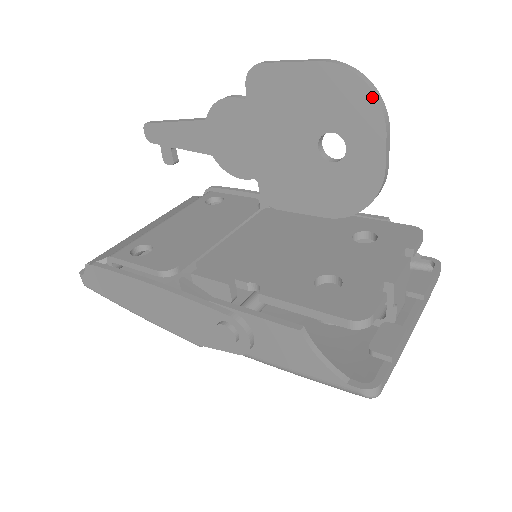
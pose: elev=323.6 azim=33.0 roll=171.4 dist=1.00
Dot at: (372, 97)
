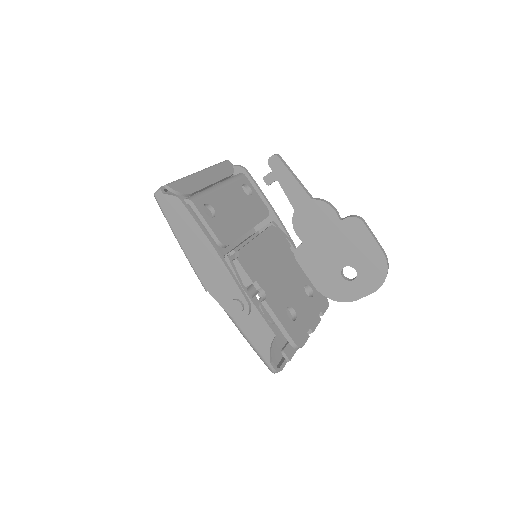
Dot at: (383, 281)
